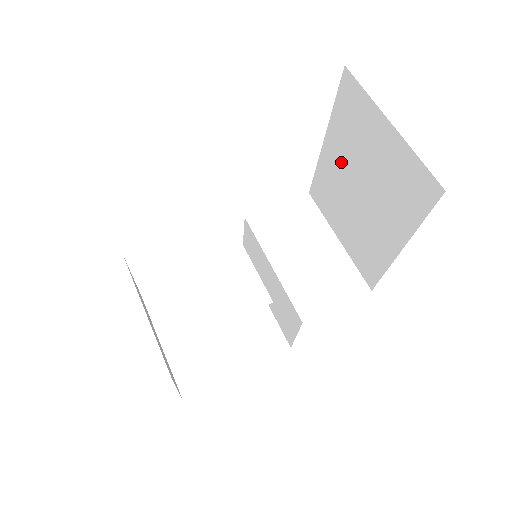
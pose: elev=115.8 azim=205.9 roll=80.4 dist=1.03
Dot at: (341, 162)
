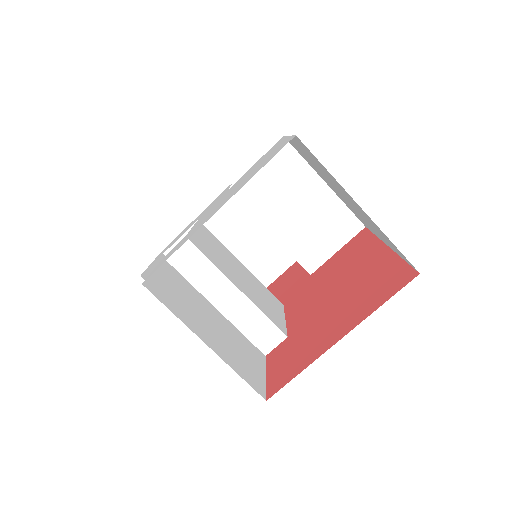
Dot at: occluded
